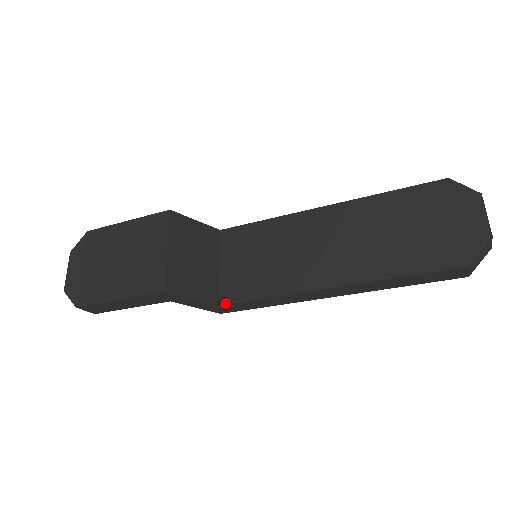
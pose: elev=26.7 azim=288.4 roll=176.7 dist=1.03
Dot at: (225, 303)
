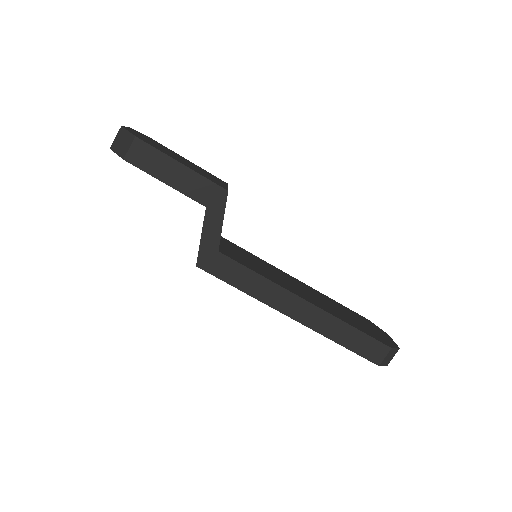
Dot at: (224, 254)
